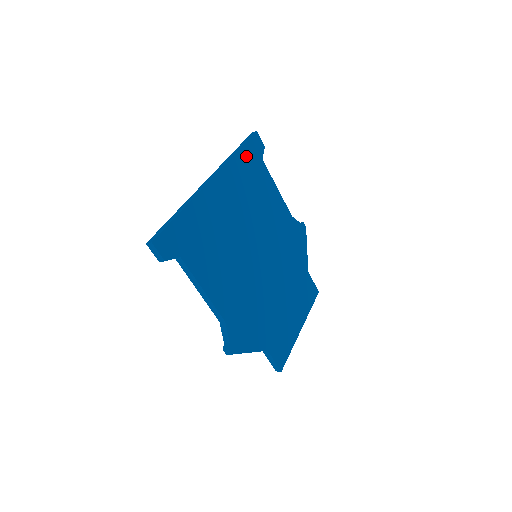
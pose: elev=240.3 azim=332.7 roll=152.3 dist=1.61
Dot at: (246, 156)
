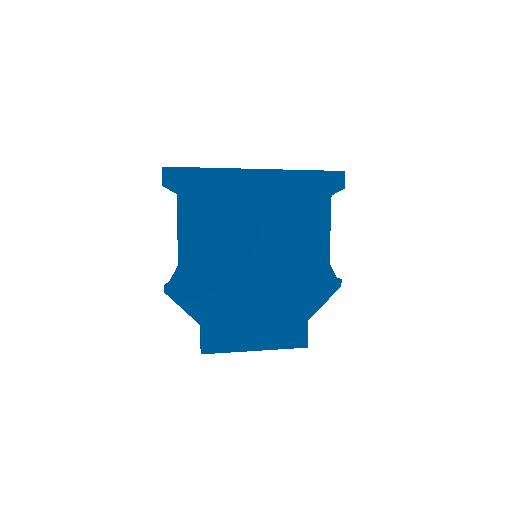
Dot at: (312, 180)
